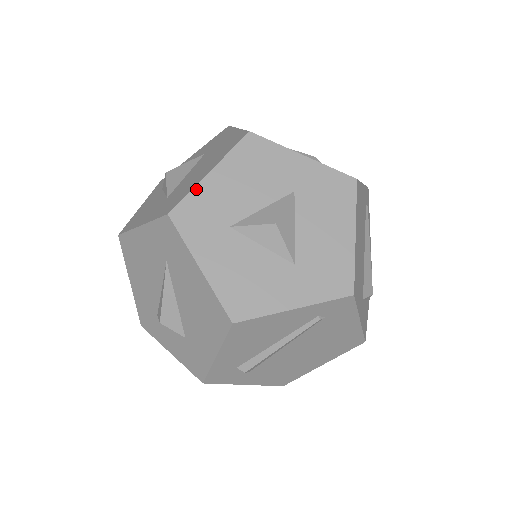
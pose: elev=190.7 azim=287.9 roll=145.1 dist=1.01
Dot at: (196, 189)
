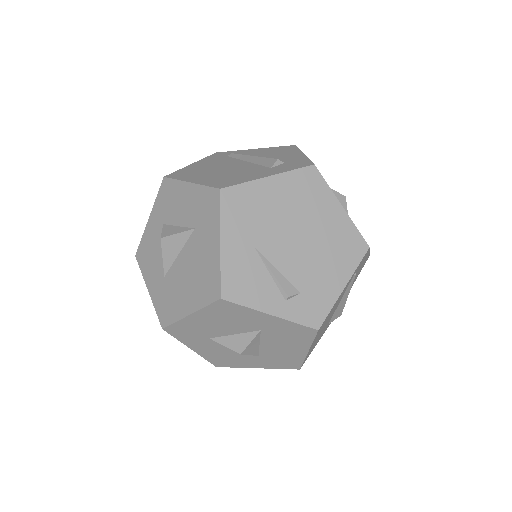
Dot at: (180, 322)
